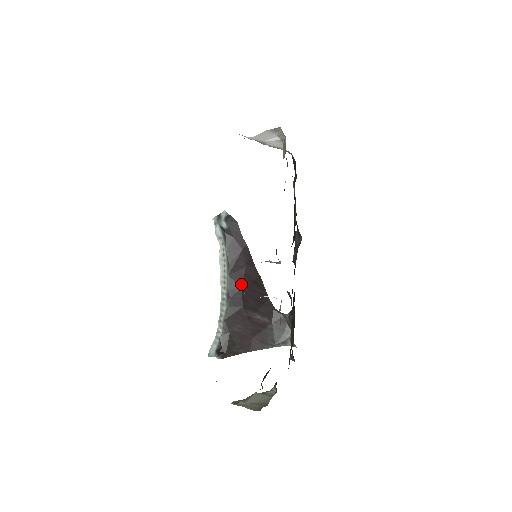
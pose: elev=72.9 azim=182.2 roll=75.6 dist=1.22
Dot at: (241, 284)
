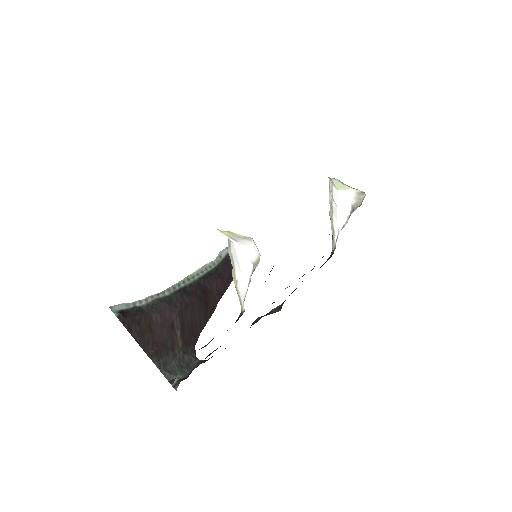
Dot at: (198, 295)
